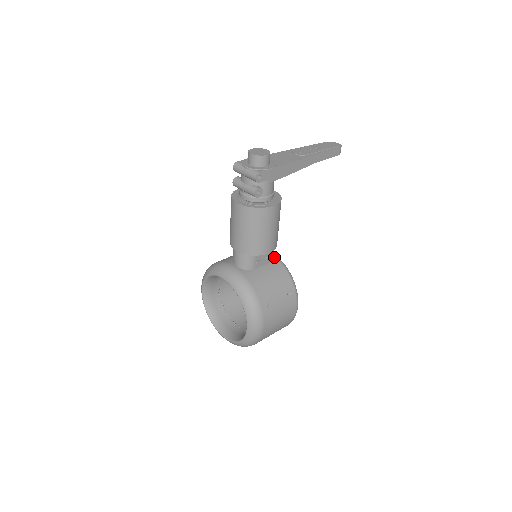
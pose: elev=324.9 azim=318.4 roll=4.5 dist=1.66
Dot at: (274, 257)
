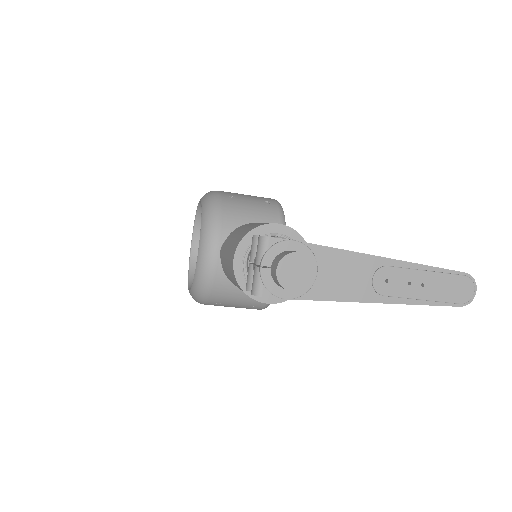
Dot at: occluded
